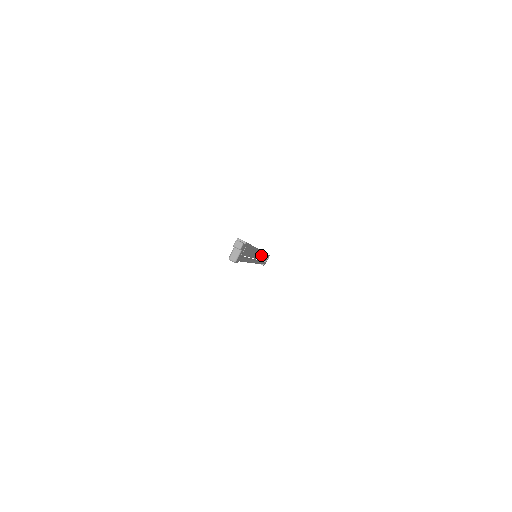
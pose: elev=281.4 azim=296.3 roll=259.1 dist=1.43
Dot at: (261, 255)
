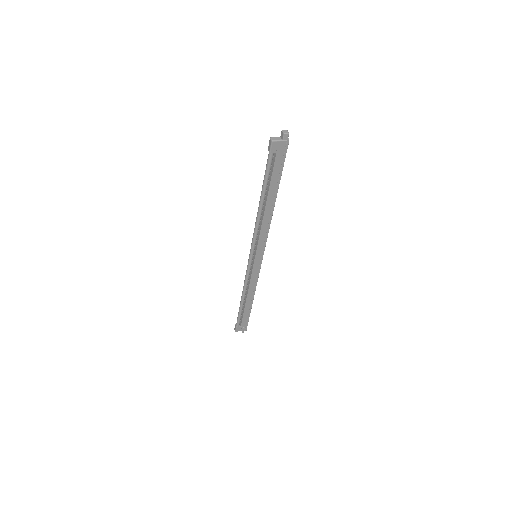
Dot at: (256, 271)
